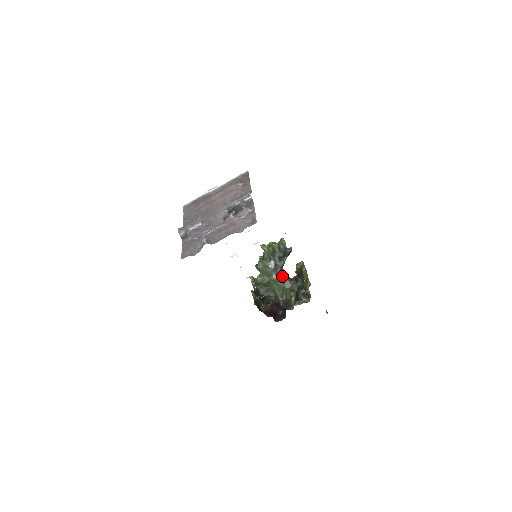
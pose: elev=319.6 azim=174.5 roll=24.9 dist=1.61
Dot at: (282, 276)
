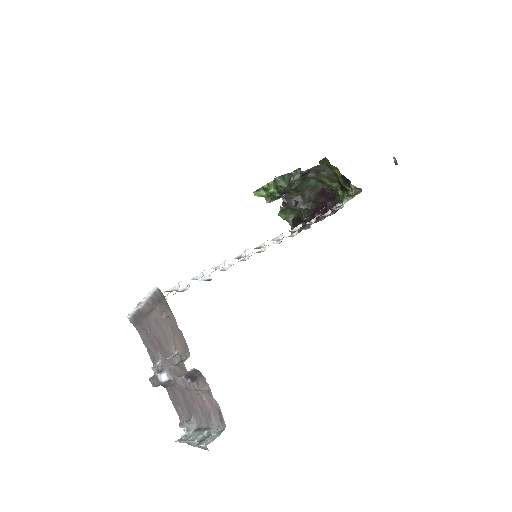
Dot at: (308, 175)
